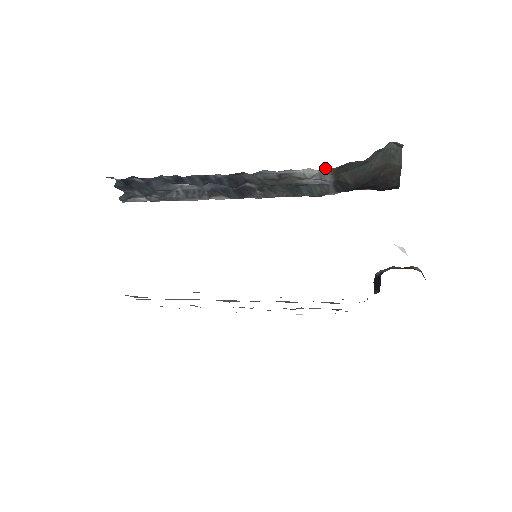
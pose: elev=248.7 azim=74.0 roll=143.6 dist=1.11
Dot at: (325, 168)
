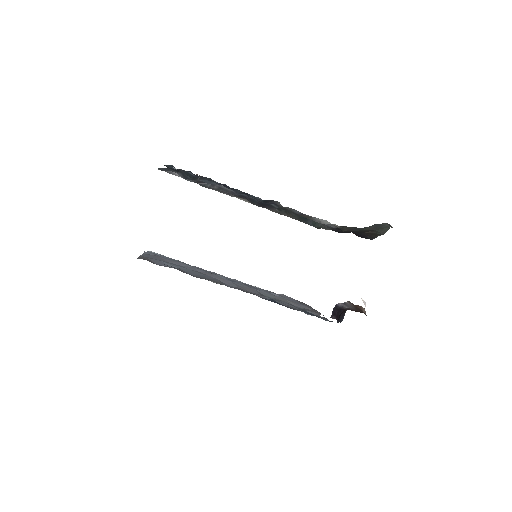
Dot at: (337, 225)
